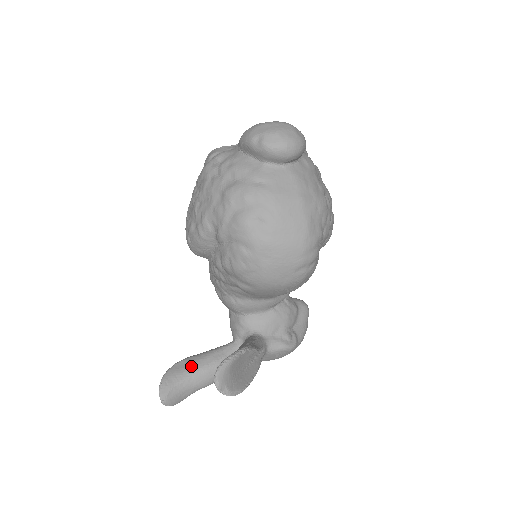
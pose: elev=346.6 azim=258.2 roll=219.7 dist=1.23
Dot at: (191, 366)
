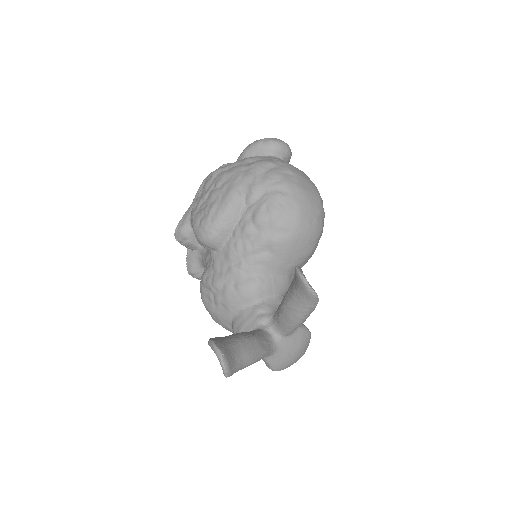
Dot at: (232, 336)
